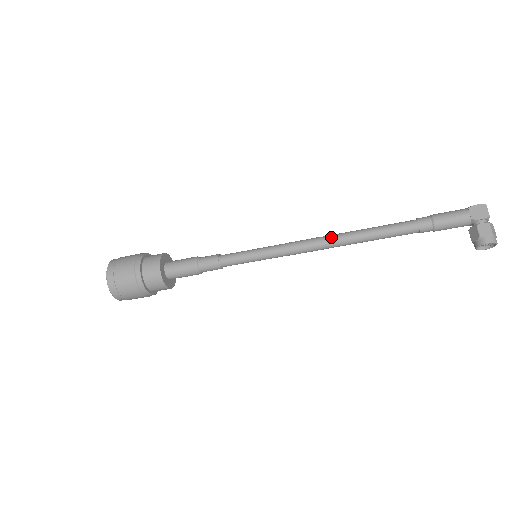
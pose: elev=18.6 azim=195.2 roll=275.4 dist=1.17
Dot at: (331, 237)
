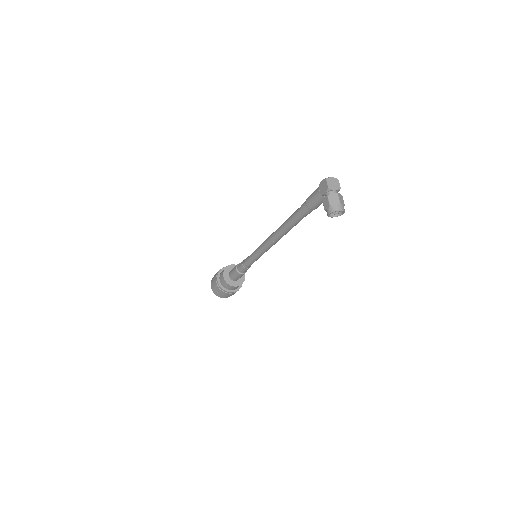
Dot at: (273, 234)
